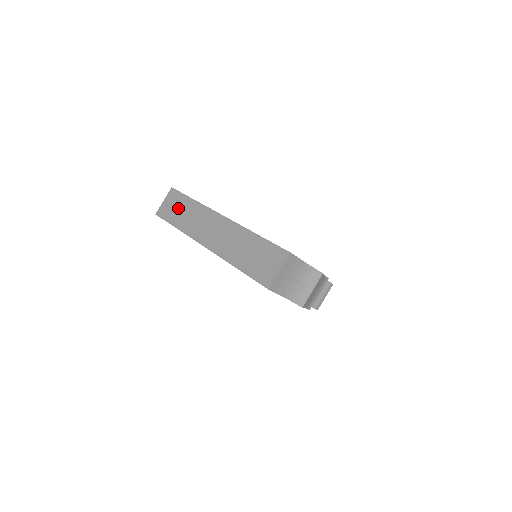
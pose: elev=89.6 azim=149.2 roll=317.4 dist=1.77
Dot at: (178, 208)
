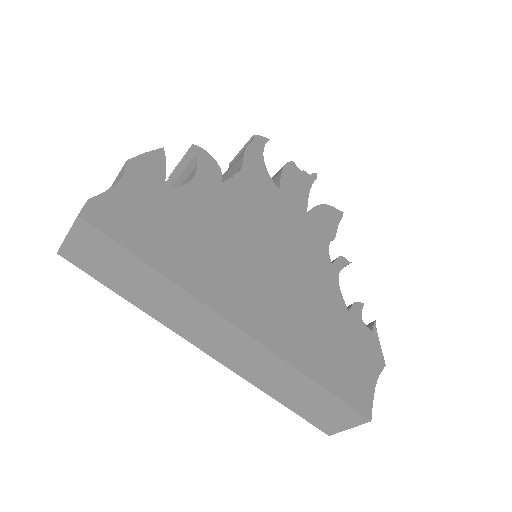
Dot at: (120, 271)
